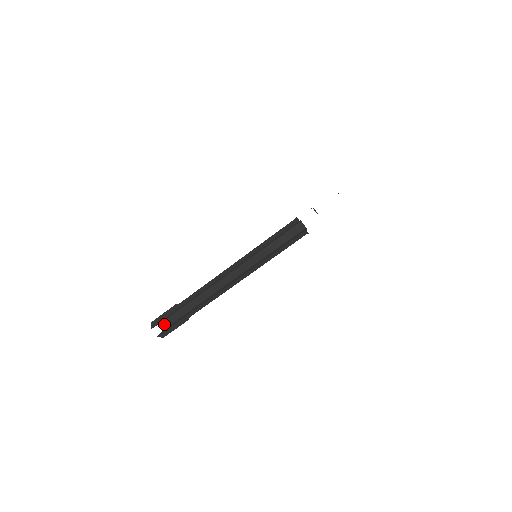
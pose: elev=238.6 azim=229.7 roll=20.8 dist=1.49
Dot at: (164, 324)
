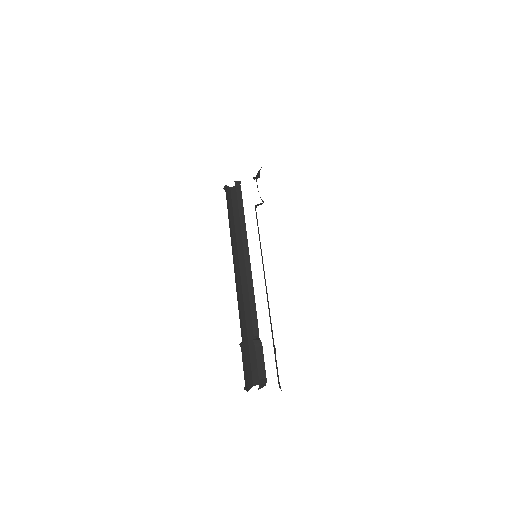
Dot at: (255, 378)
